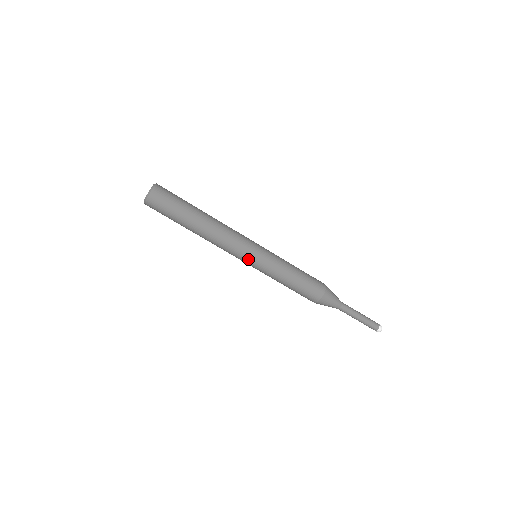
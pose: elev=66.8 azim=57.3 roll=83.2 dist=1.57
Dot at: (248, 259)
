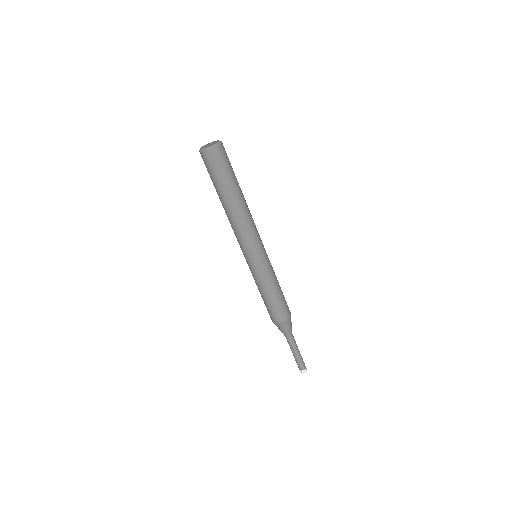
Dot at: (250, 256)
